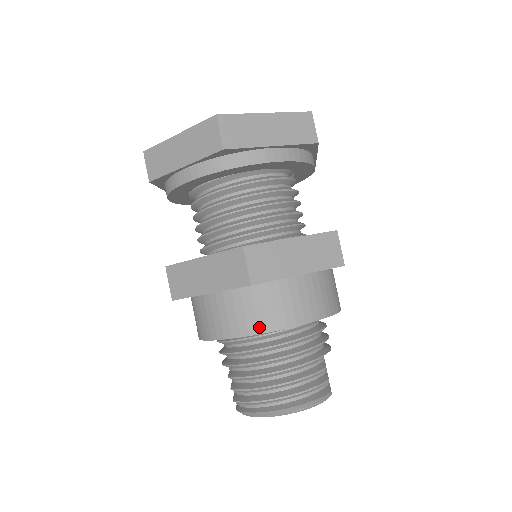
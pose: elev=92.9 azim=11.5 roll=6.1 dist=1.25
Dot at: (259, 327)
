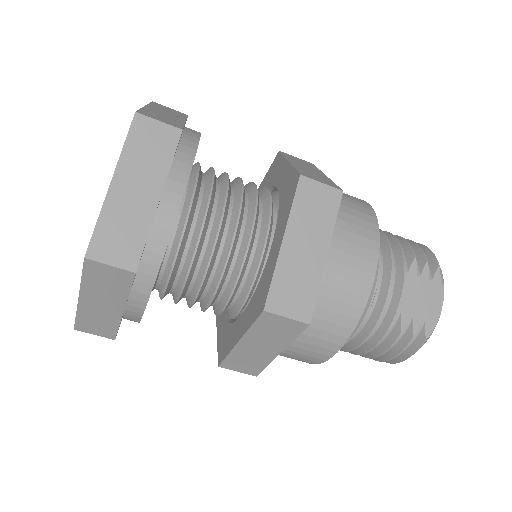
Dot at: occluded
